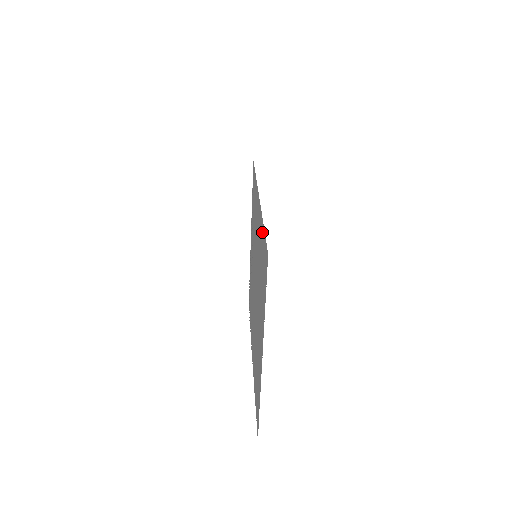
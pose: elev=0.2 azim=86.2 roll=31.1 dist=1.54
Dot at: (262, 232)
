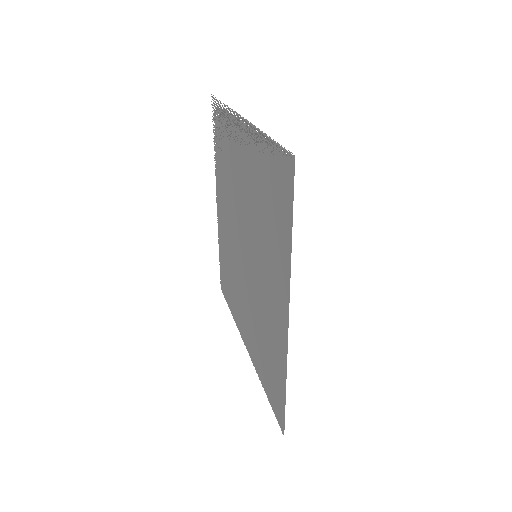
Dot at: (281, 372)
